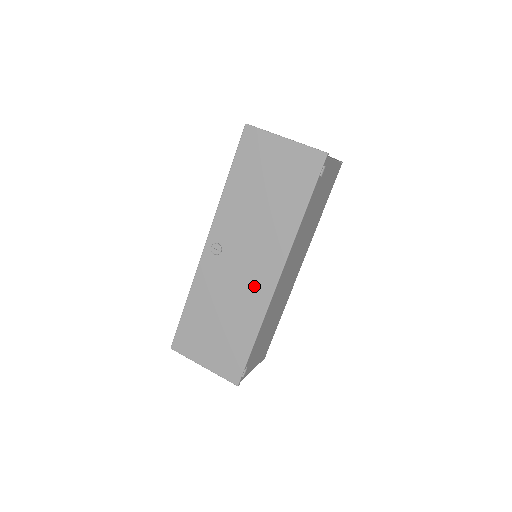
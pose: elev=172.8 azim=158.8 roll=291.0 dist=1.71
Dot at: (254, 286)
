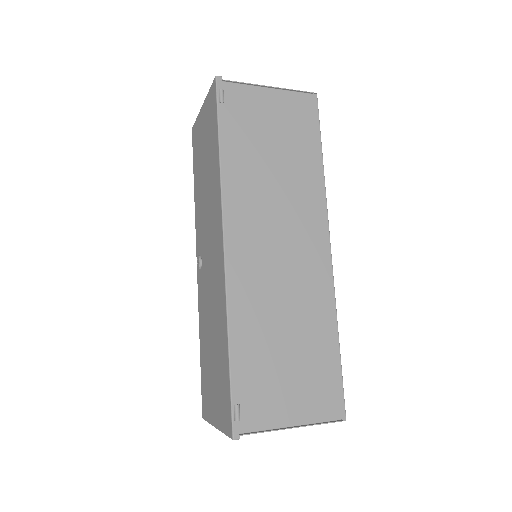
Dot at: (216, 276)
